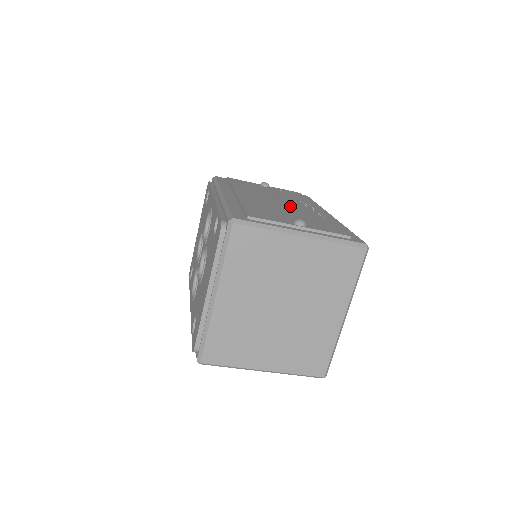
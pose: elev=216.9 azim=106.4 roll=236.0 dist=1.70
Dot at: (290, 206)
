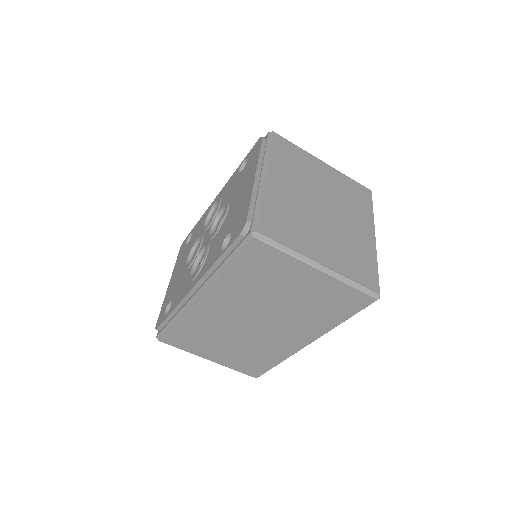
Dot at: occluded
